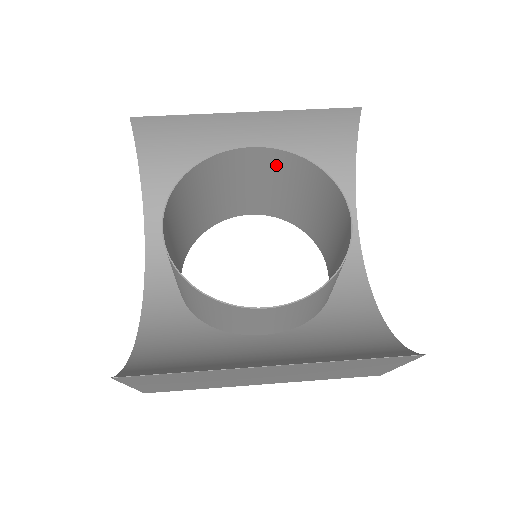
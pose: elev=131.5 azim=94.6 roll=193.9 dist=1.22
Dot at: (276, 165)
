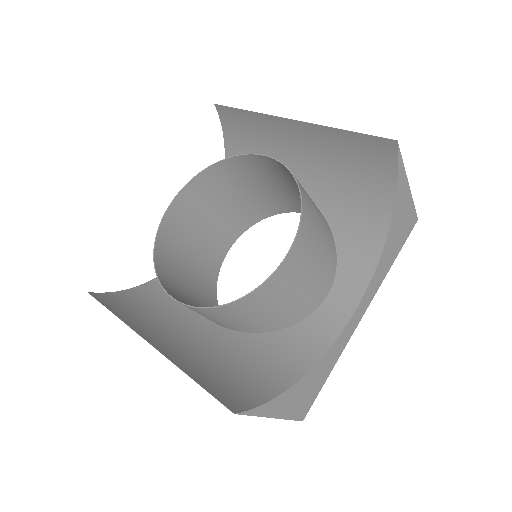
Dot at: (294, 179)
